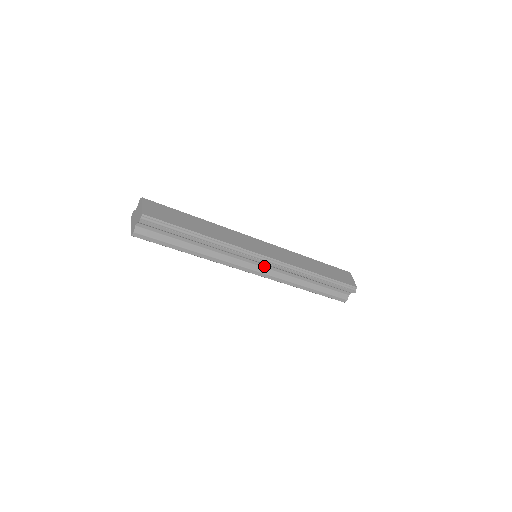
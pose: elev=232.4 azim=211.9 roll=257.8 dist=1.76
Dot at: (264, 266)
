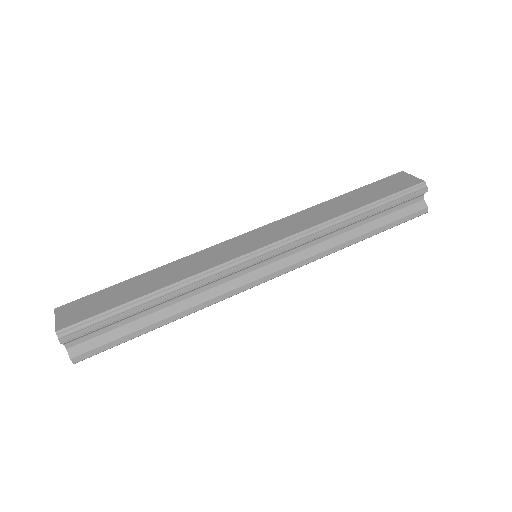
Dot at: (274, 260)
